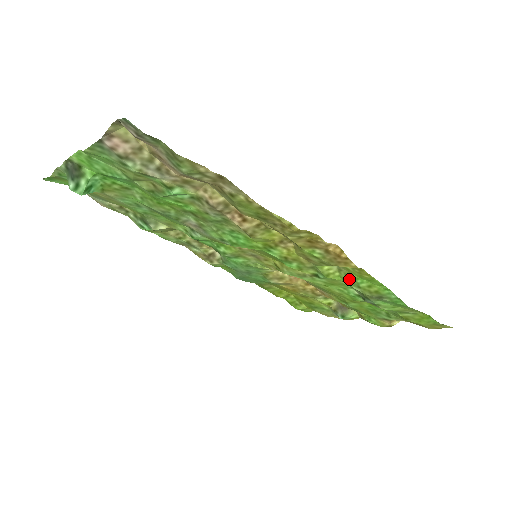
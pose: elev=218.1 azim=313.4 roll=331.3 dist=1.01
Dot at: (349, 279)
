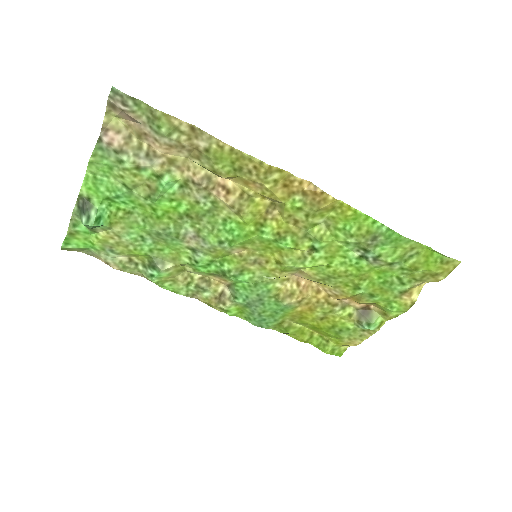
Dot at: (340, 232)
